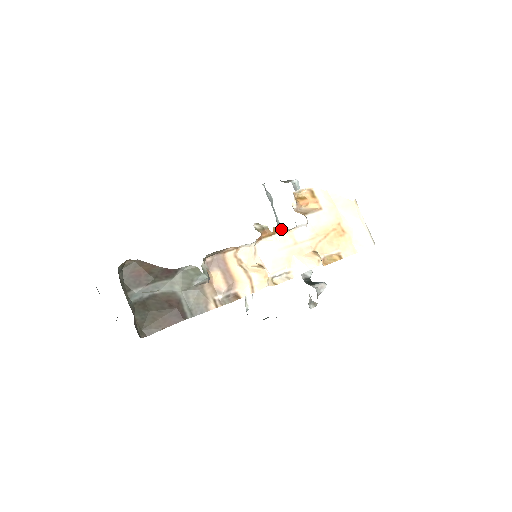
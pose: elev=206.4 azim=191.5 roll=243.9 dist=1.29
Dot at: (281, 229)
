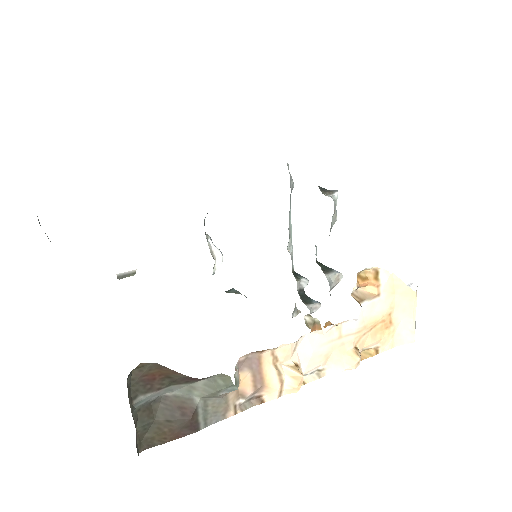
Dot at: (333, 324)
